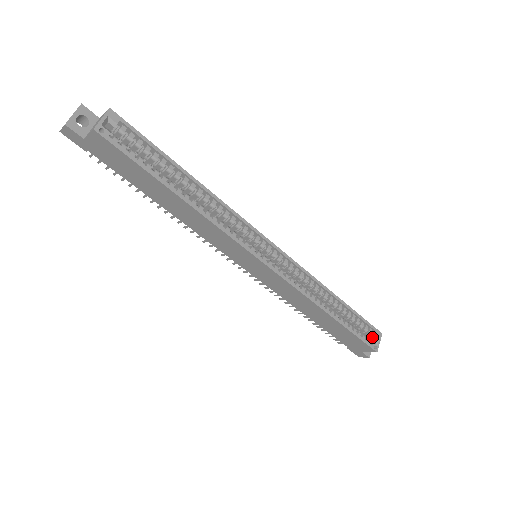
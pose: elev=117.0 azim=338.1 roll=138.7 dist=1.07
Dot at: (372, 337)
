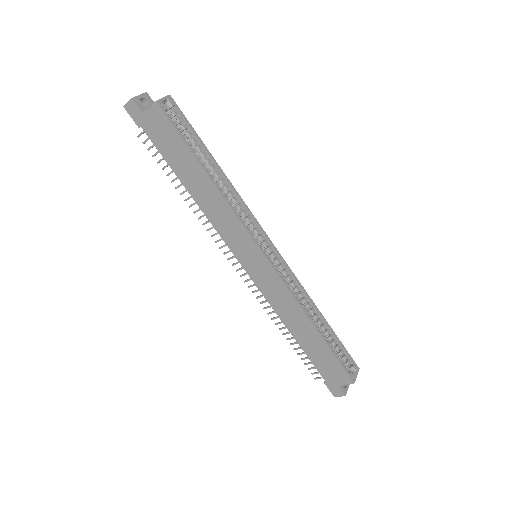
Dot at: (350, 369)
